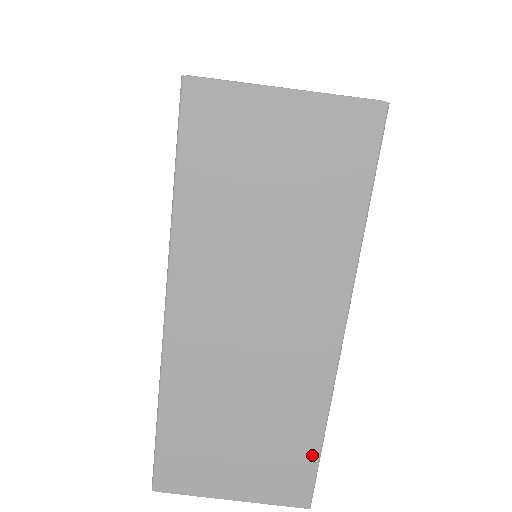
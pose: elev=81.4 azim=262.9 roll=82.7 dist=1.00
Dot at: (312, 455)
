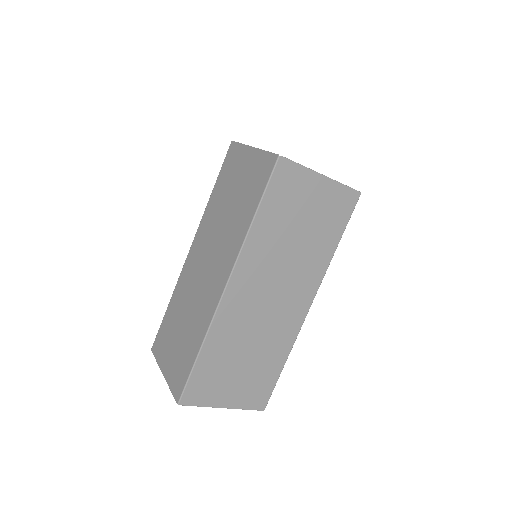
Dot at: (275, 377)
